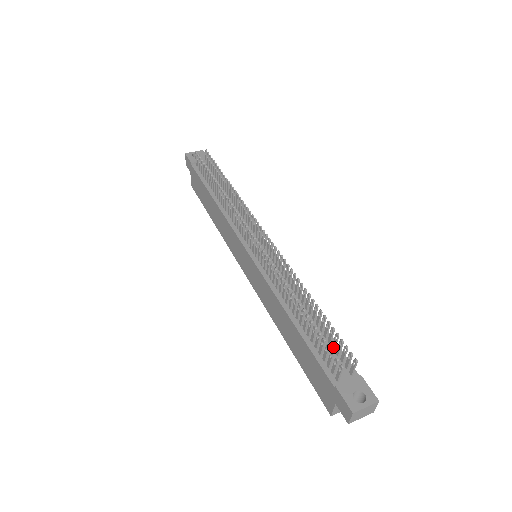
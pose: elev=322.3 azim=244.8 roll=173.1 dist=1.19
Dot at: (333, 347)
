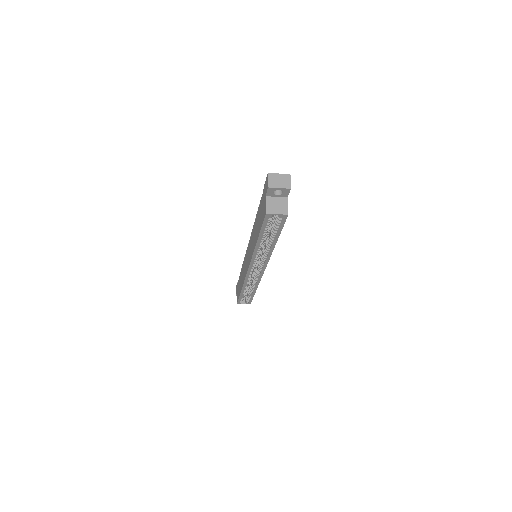
Dot at: occluded
